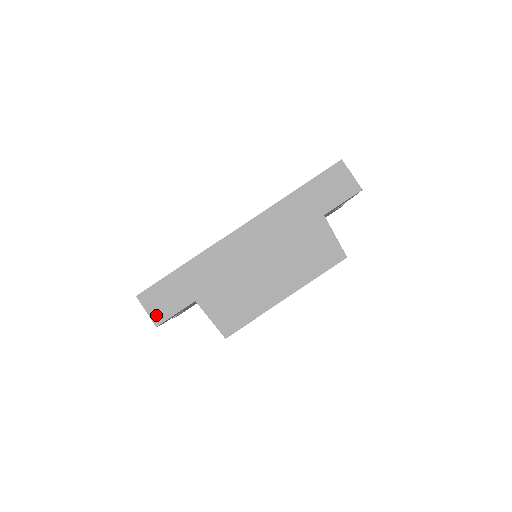
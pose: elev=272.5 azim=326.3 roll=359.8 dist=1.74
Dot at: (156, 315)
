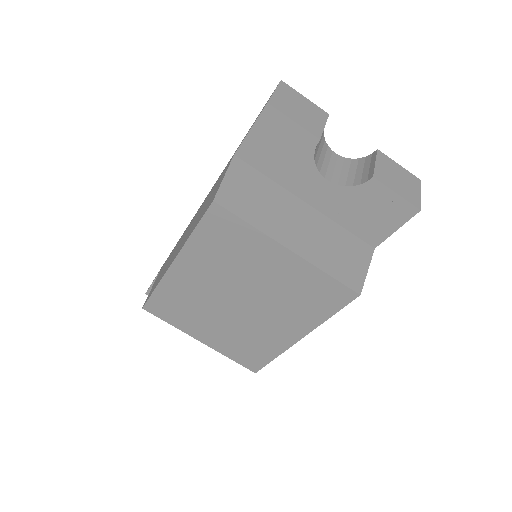
Dot at: occluded
